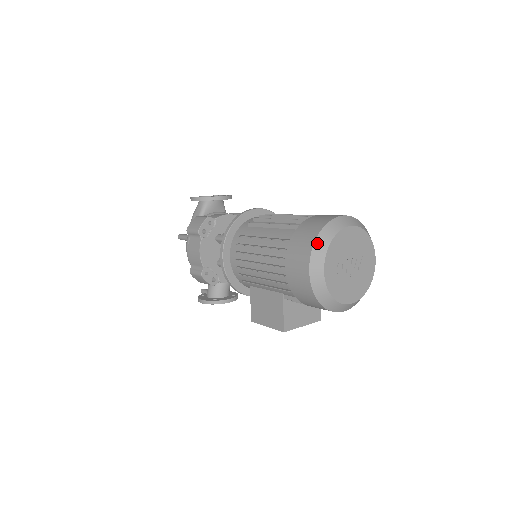
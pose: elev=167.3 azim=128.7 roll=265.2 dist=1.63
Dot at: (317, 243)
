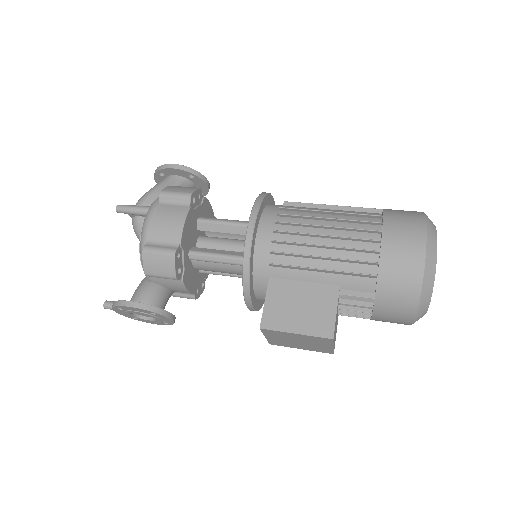
Dot at: (428, 221)
